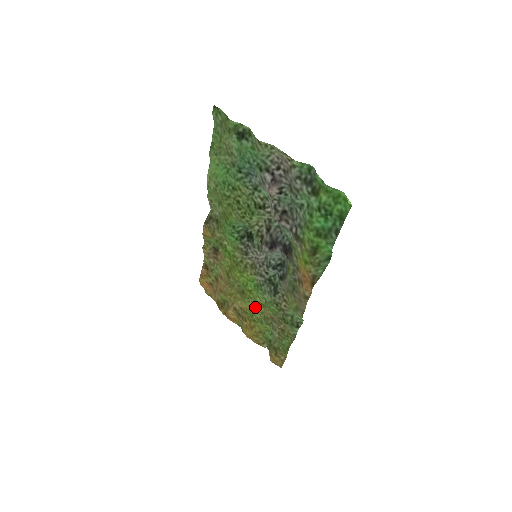
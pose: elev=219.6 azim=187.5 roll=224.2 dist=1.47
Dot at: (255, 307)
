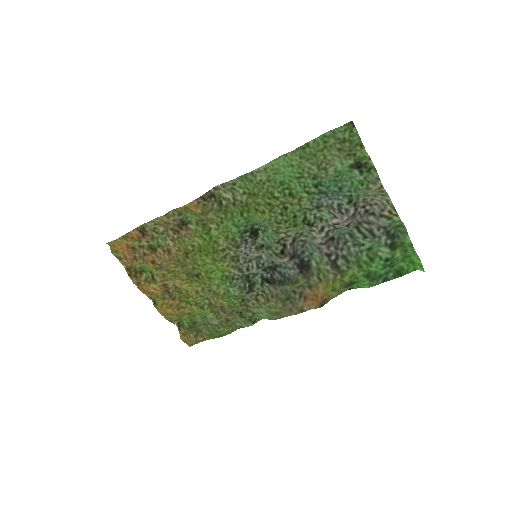
Dot at: (205, 293)
